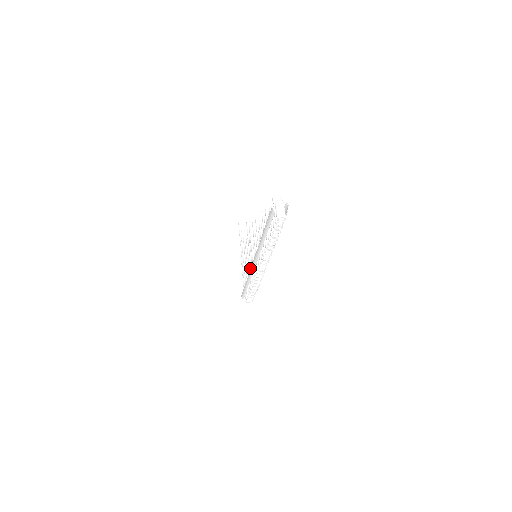
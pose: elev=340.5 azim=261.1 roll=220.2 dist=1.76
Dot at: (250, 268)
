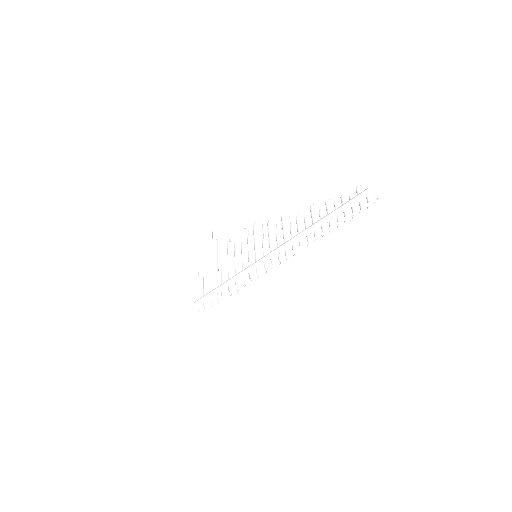
Dot at: (239, 268)
